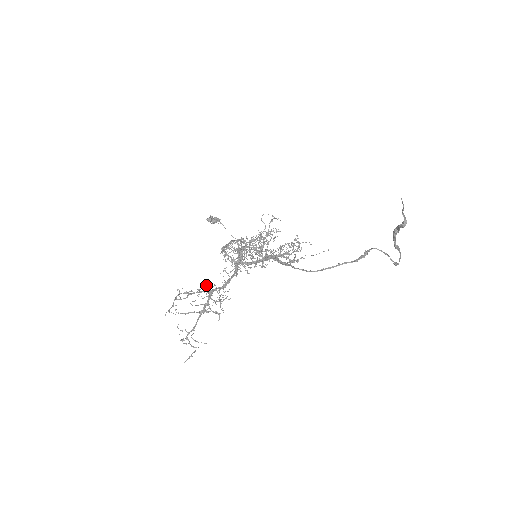
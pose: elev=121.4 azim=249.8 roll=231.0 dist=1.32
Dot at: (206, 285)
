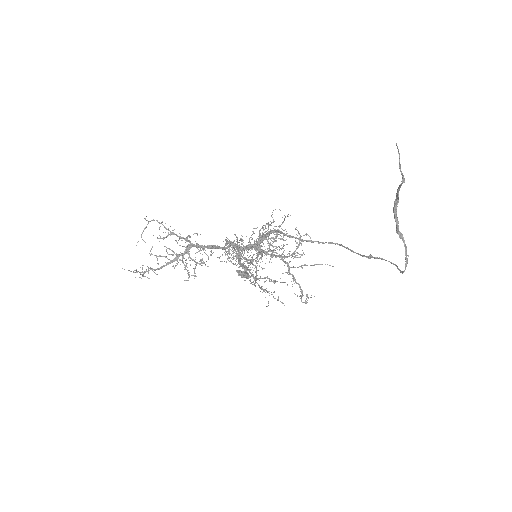
Dot at: occluded
